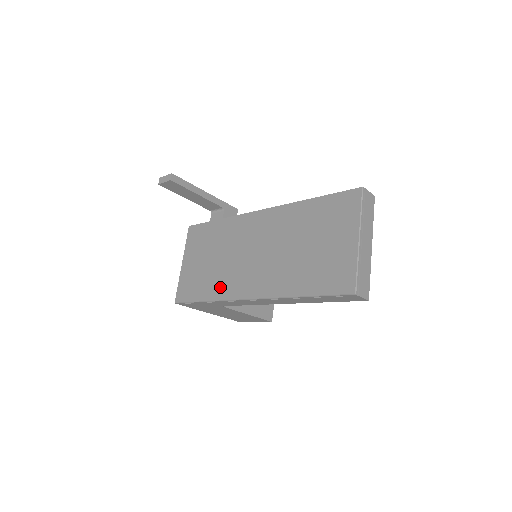
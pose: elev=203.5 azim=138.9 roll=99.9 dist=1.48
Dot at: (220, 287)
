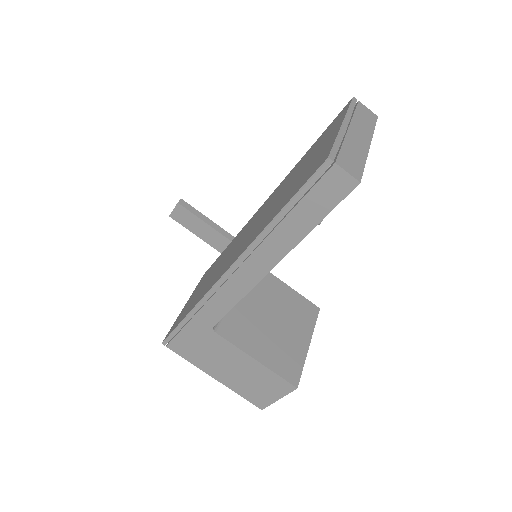
Dot at: (205, 290)
